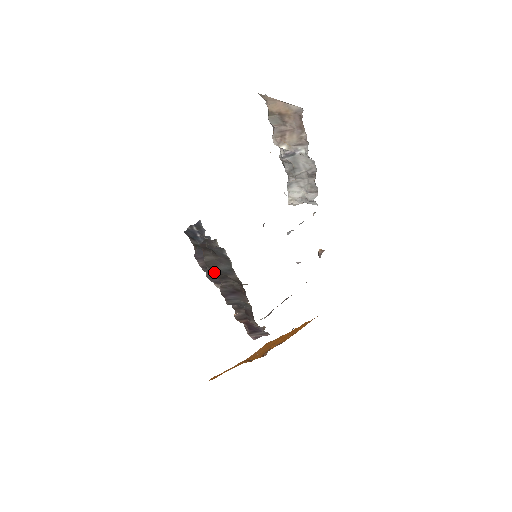
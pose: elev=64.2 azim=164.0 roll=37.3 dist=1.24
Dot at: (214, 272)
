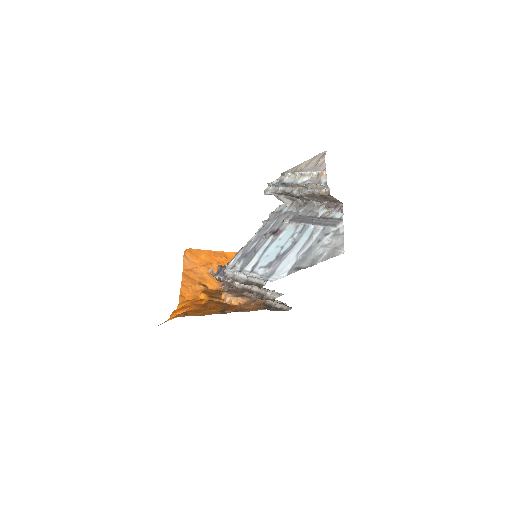
Dot at: occluded
